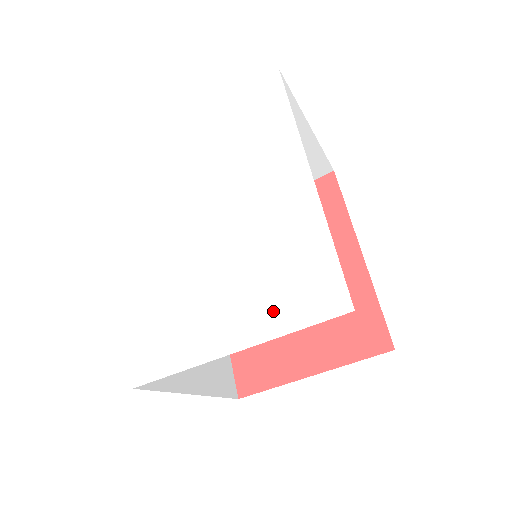
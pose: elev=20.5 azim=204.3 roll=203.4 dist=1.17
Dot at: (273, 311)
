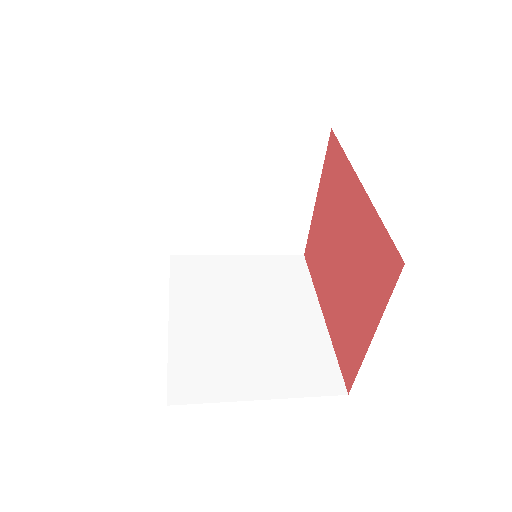
Dot at: occluded
